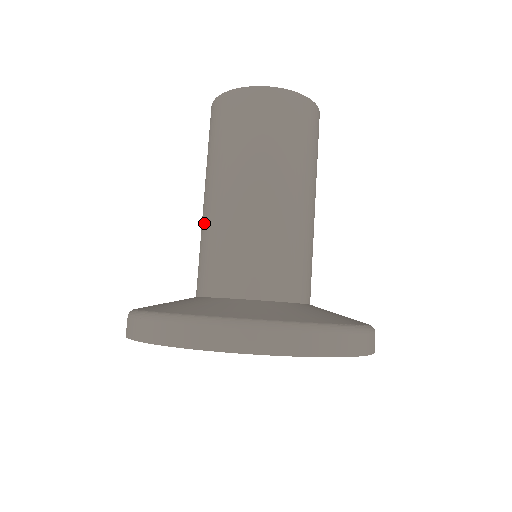
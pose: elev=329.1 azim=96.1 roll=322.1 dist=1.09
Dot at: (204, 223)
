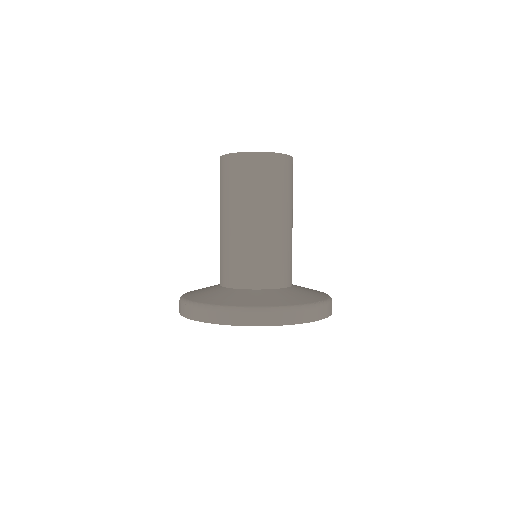
Dot at: (222, 240)
